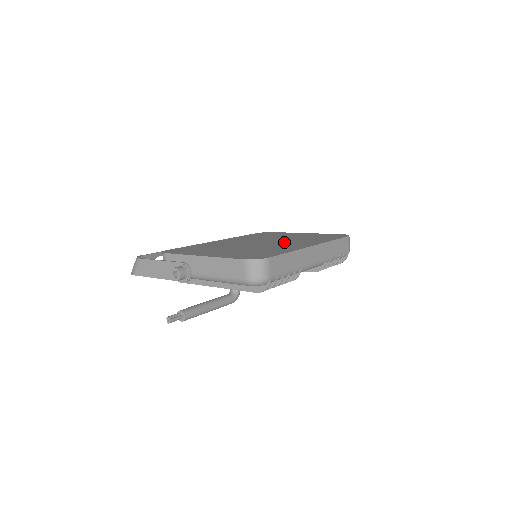
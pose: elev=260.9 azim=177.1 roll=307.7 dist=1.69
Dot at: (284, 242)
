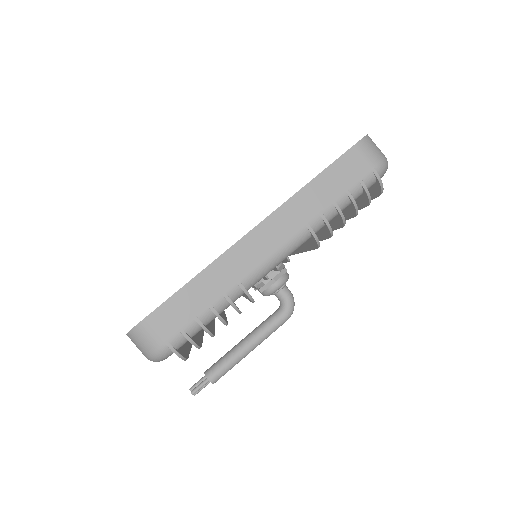
Dot at: occluded
